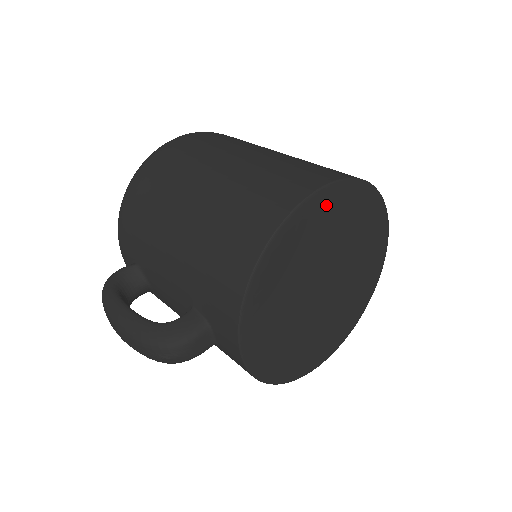
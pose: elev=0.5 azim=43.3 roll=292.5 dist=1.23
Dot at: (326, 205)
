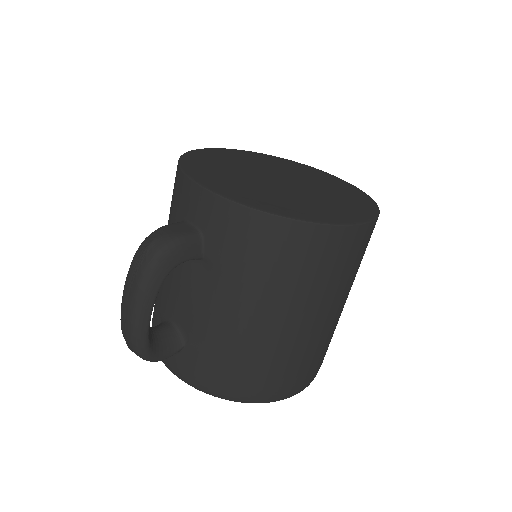
Dot at: (236, 153)
